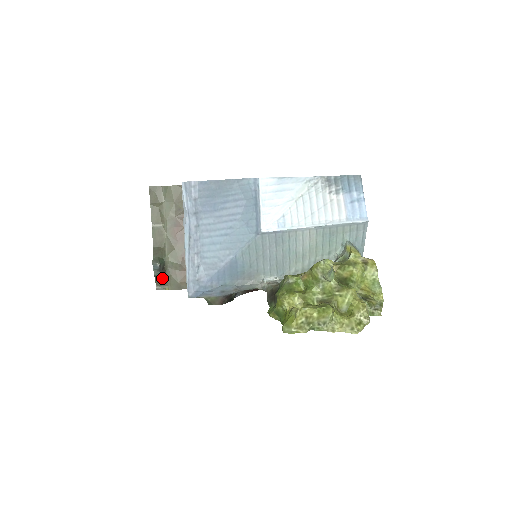
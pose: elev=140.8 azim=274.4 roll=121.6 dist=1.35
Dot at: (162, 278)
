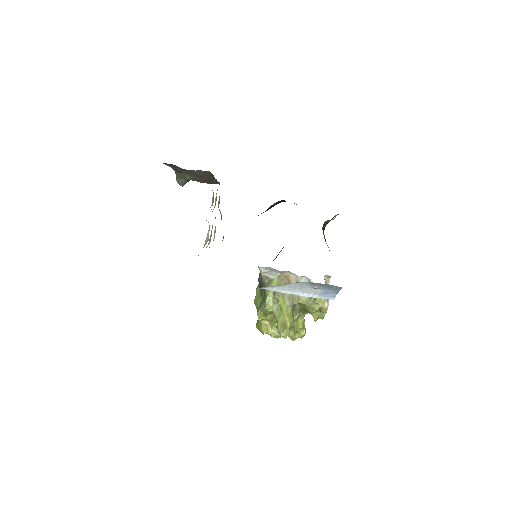
Dot at: occluded
